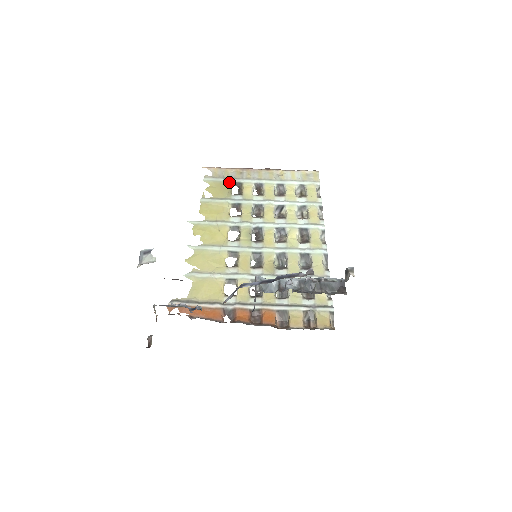
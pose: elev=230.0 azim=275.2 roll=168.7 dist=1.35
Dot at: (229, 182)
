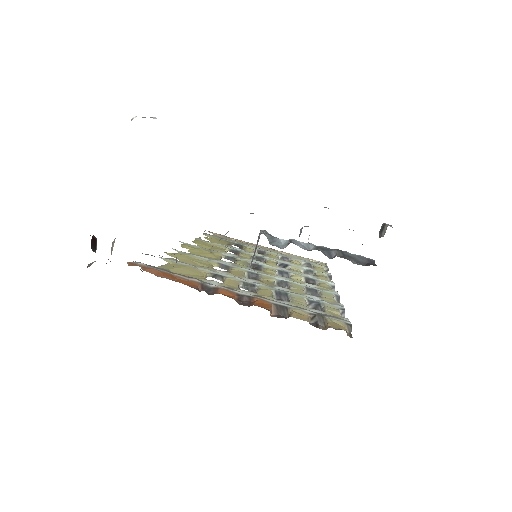
Dot at: (230, 241)
